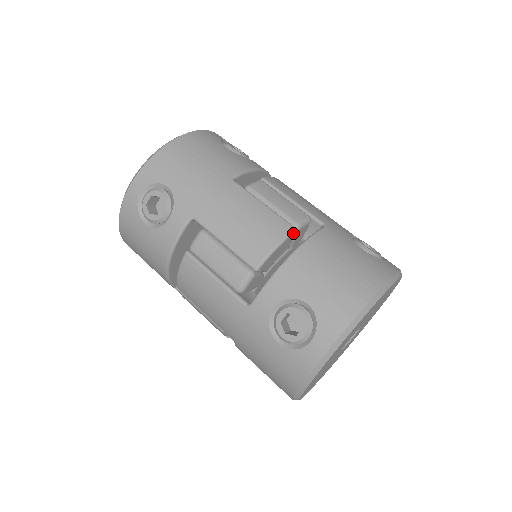
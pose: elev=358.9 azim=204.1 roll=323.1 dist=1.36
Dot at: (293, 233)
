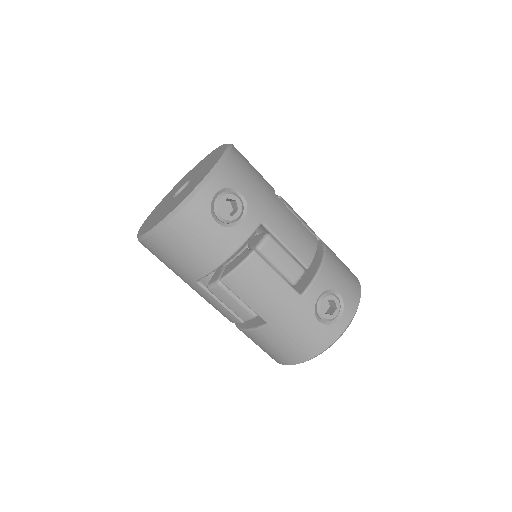
Dot at: (317, 243)
